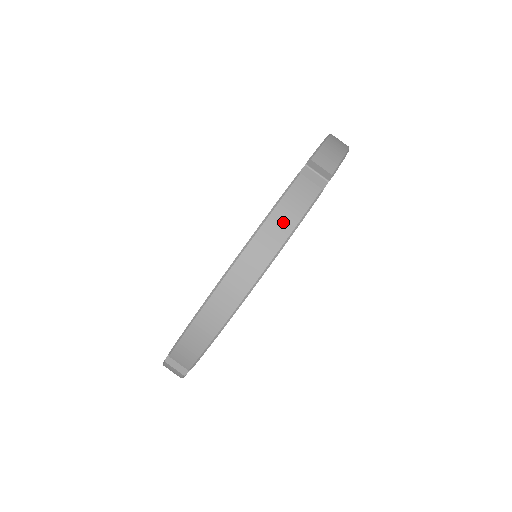
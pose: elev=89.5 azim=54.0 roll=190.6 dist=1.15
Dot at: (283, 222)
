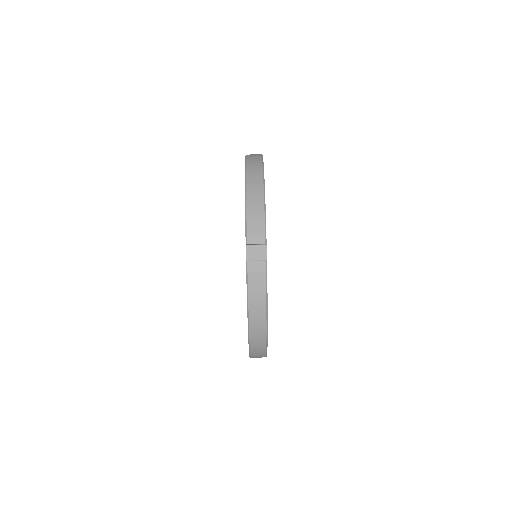
Dot at: (255, 155)
